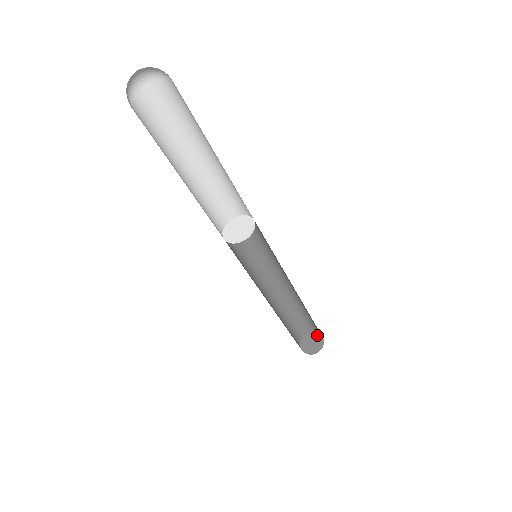
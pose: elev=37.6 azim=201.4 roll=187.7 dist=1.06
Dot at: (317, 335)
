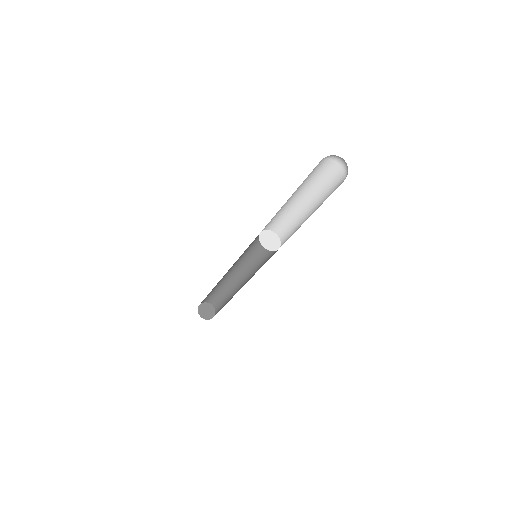
Dot at: (209, 305)
